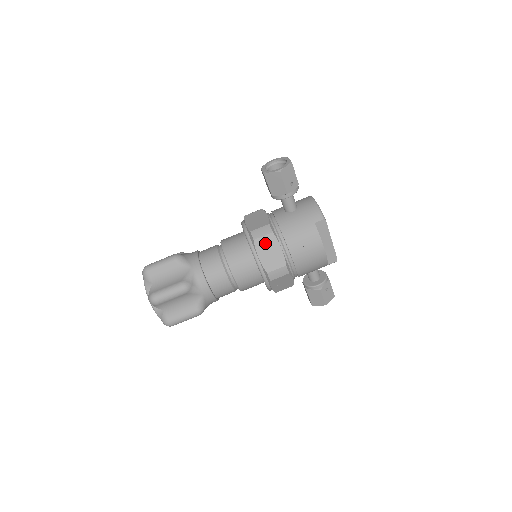
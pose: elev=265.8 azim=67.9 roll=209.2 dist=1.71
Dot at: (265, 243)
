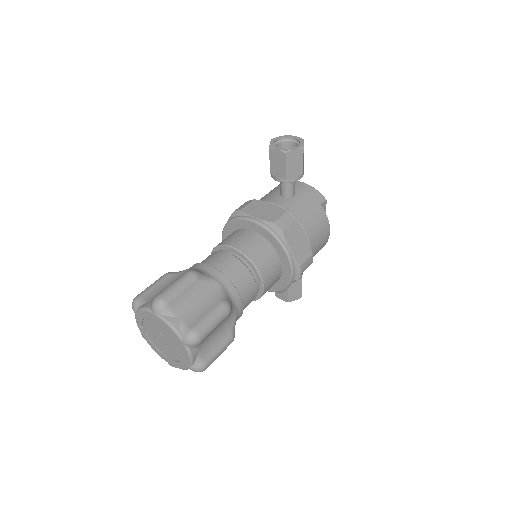
Dot at: (292, 233)
